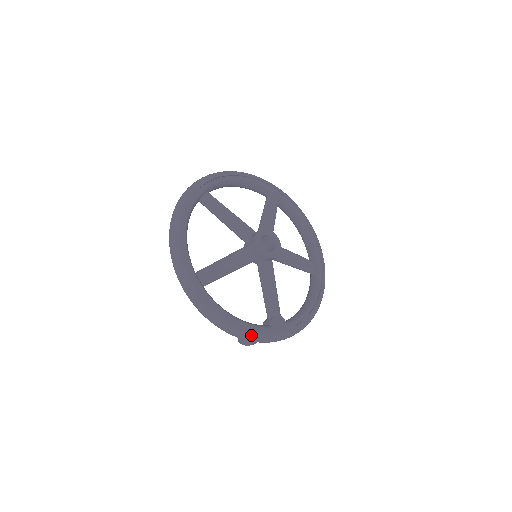
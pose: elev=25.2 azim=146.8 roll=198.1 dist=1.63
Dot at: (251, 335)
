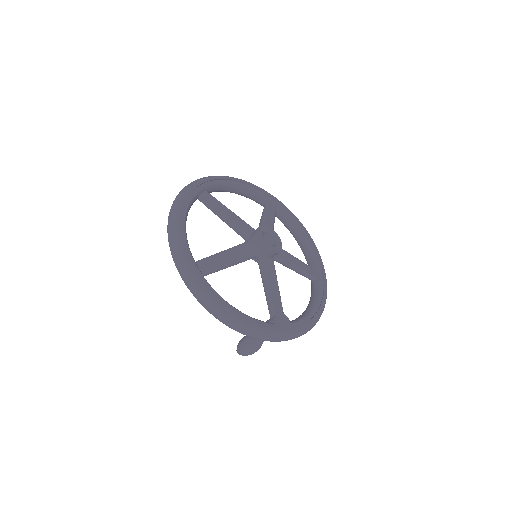
Dot at: (254, 329)
